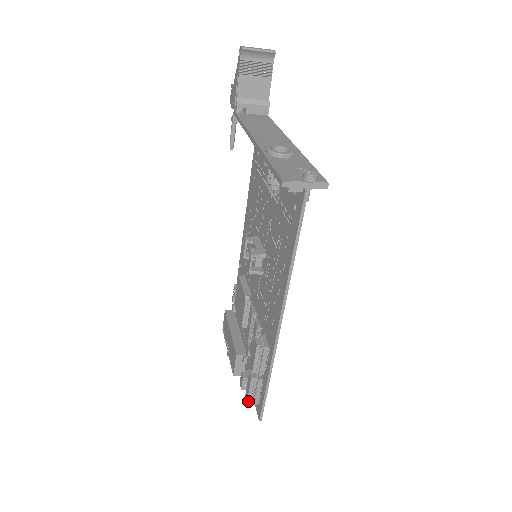
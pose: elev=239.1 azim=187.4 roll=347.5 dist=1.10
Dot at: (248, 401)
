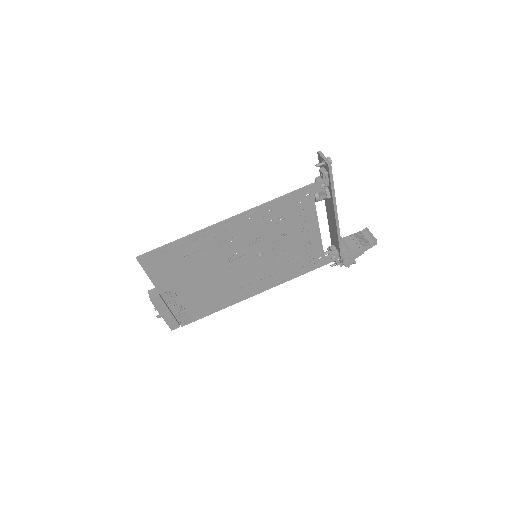
Dot at: occluded
